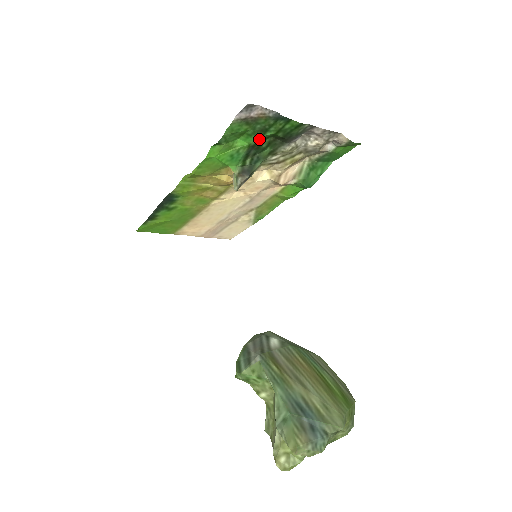
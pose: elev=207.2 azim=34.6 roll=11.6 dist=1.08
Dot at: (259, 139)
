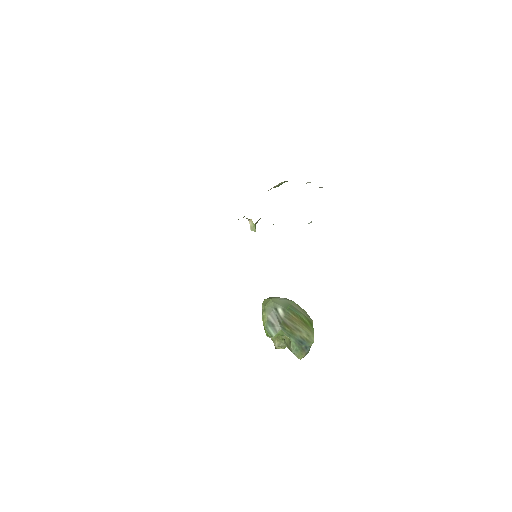
Dot at: occluded
